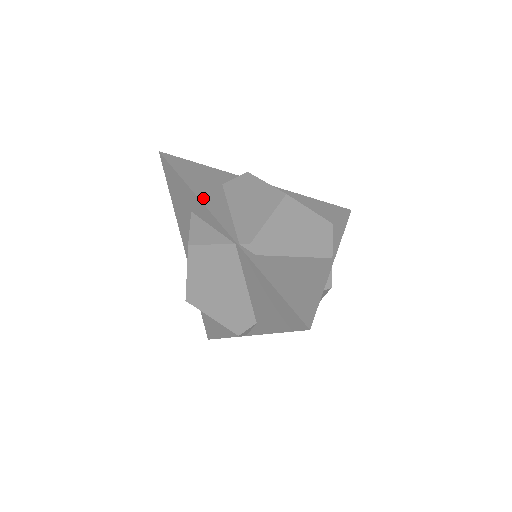
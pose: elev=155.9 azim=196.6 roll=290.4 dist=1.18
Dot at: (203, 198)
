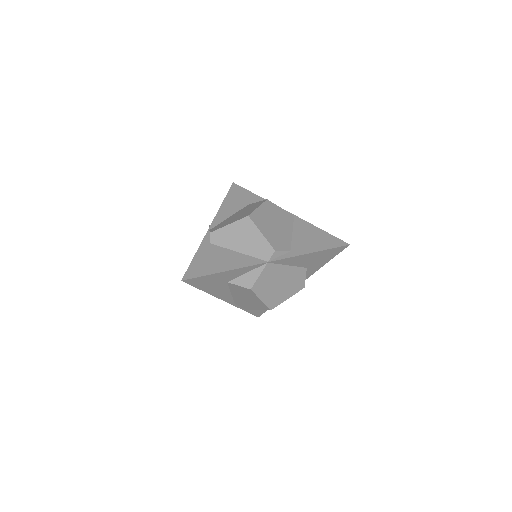
Dot at: occluded
